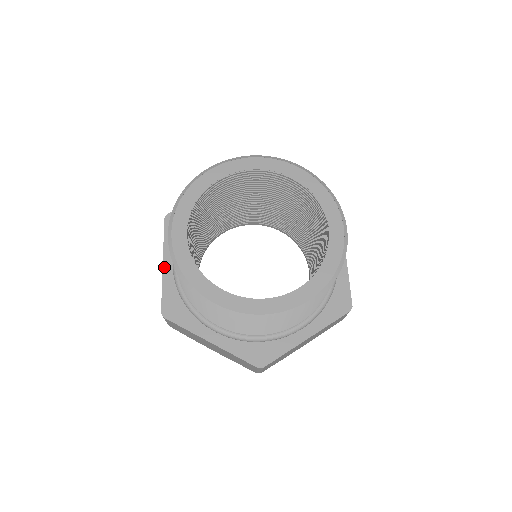
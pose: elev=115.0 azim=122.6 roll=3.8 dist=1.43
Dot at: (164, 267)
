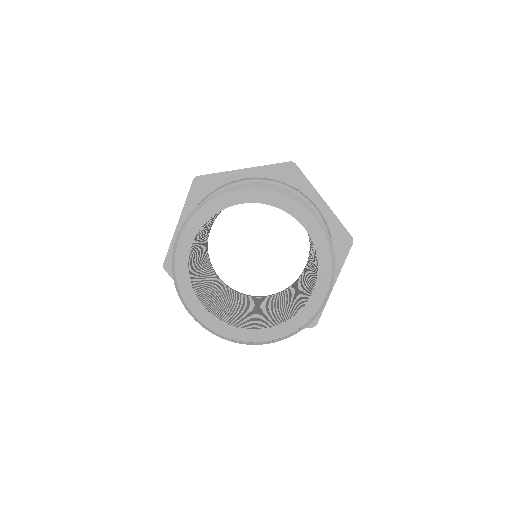
Dot at: (178, 226)
